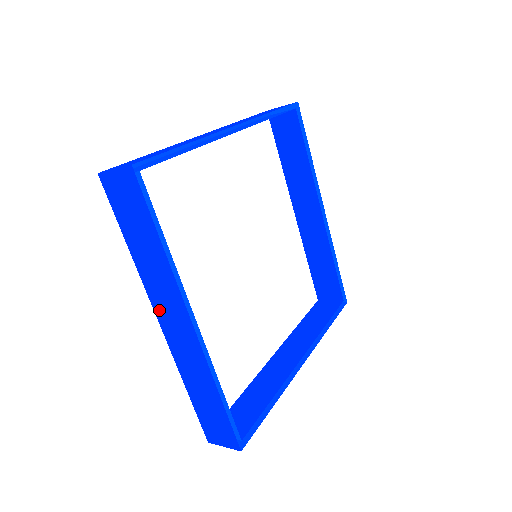
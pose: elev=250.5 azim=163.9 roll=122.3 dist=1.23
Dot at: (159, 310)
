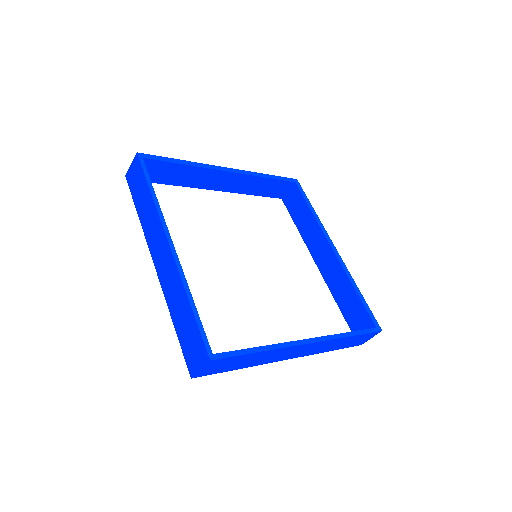
Dot at: (153, 251)
